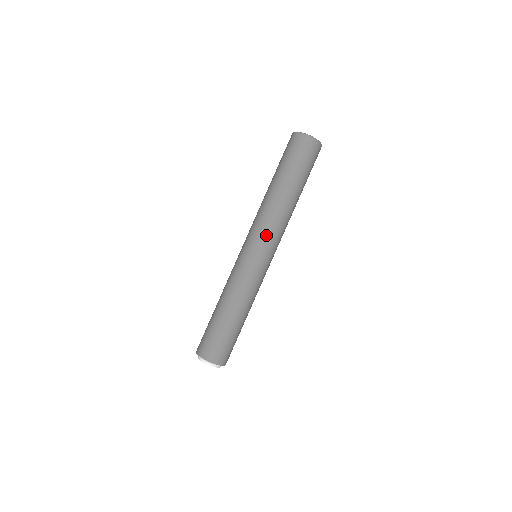
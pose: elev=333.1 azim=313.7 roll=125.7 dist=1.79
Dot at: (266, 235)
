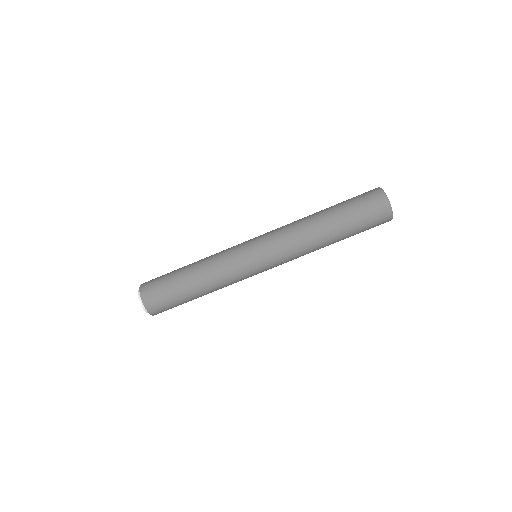
Dot at: (276, 242)
